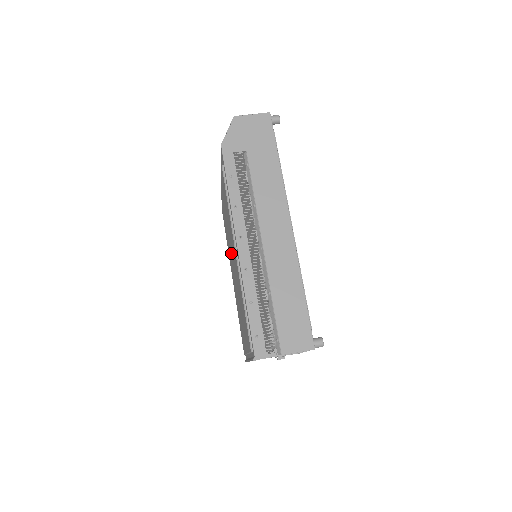
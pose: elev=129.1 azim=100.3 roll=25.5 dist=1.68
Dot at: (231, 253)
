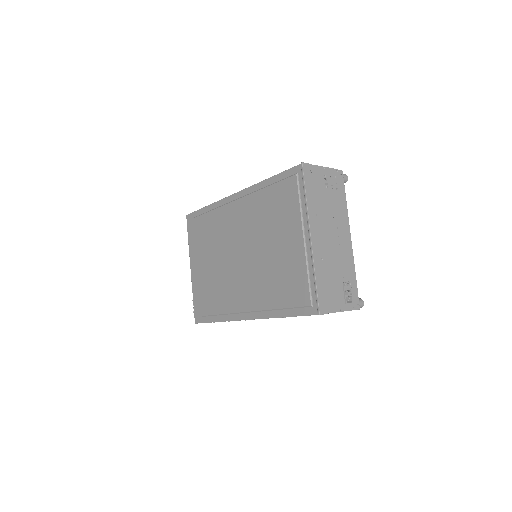
Dot at: (233, 259)
